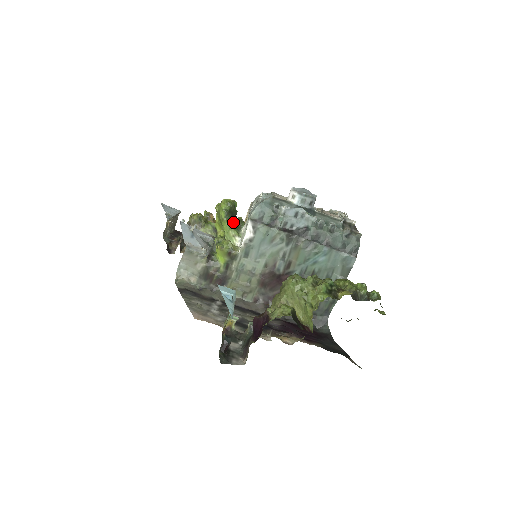
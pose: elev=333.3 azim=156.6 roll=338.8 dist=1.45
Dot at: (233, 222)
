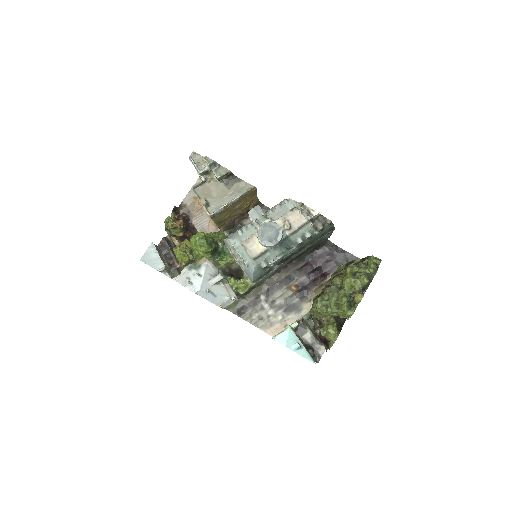
Dot at: (219, 252)
